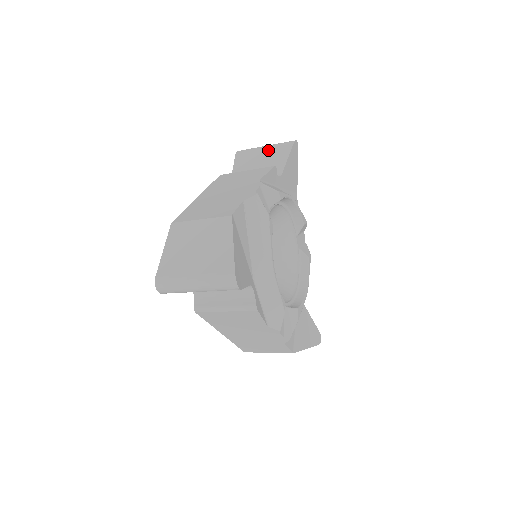
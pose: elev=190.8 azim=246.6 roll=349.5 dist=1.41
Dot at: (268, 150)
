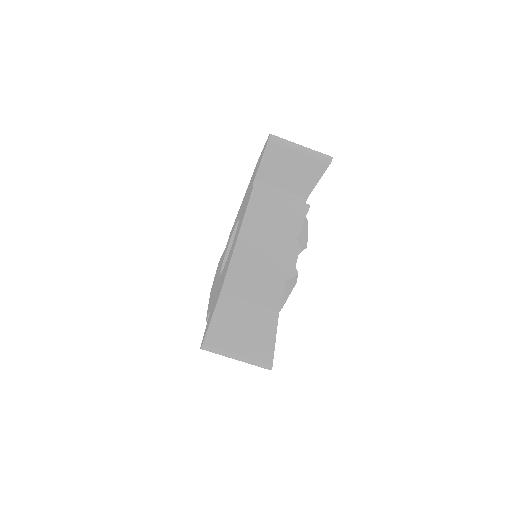
Dot at: occluded
